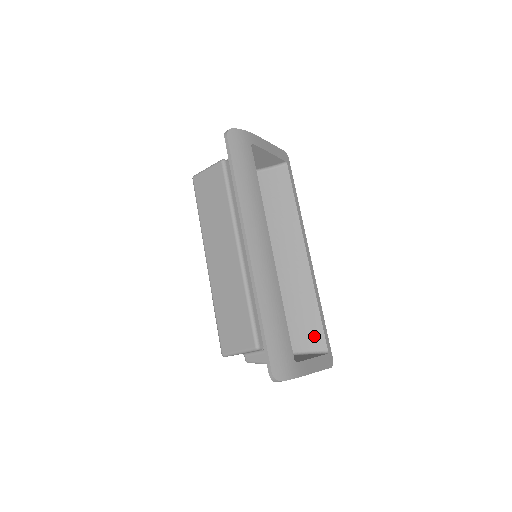
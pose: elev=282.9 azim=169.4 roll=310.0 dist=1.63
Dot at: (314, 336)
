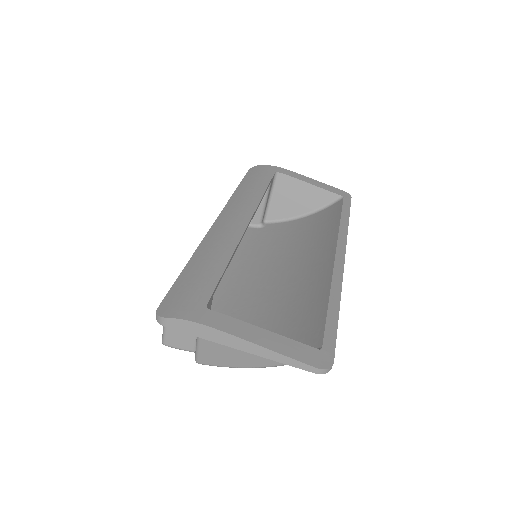
Dot at: (310, 334)
